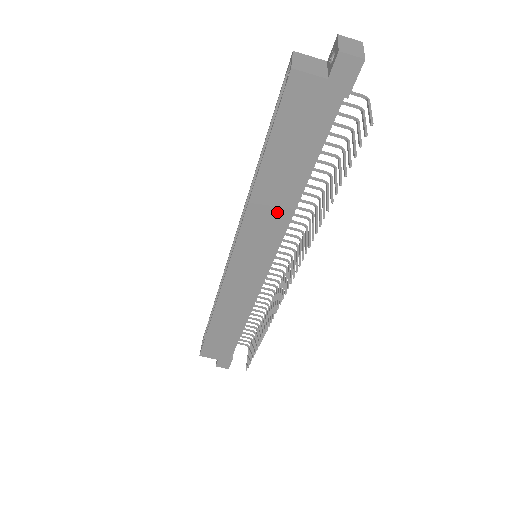
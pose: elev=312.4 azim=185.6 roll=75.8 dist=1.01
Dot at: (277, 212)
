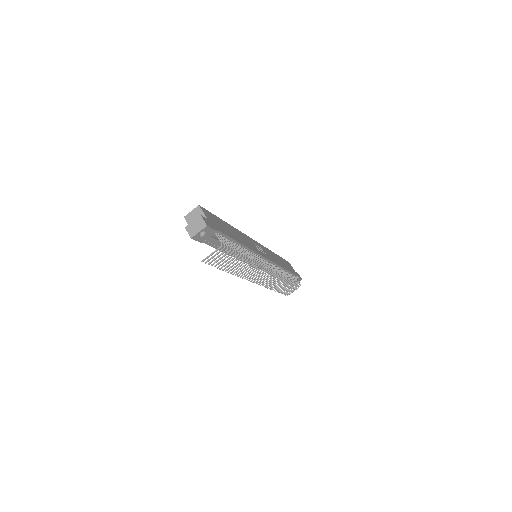
Dot at: occluded
